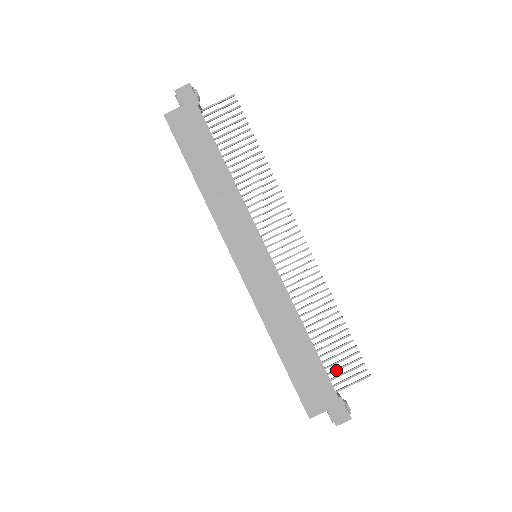
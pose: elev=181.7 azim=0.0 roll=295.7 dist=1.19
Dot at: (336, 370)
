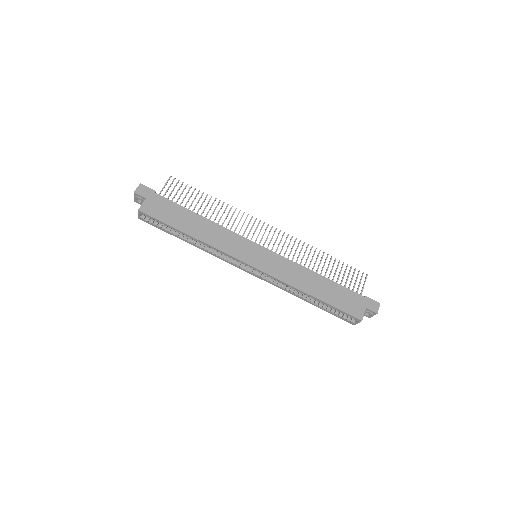
Dot at: (350, 285)
